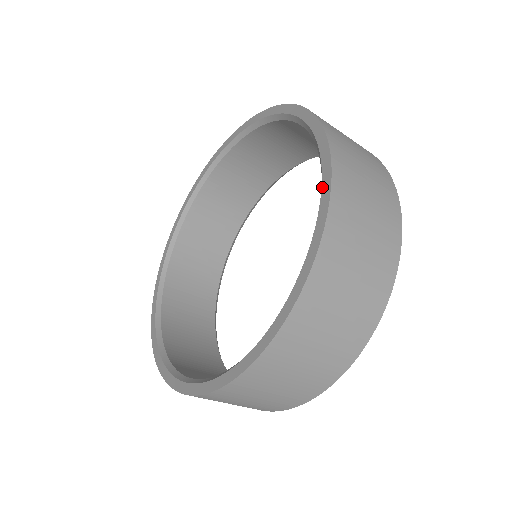
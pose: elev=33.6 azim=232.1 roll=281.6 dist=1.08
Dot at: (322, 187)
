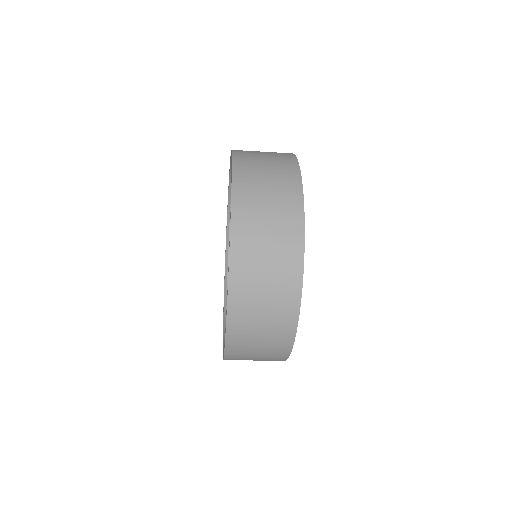
Dot at: (229, 243)
